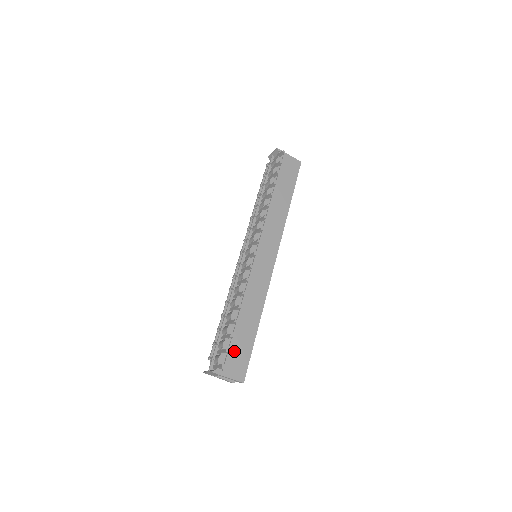
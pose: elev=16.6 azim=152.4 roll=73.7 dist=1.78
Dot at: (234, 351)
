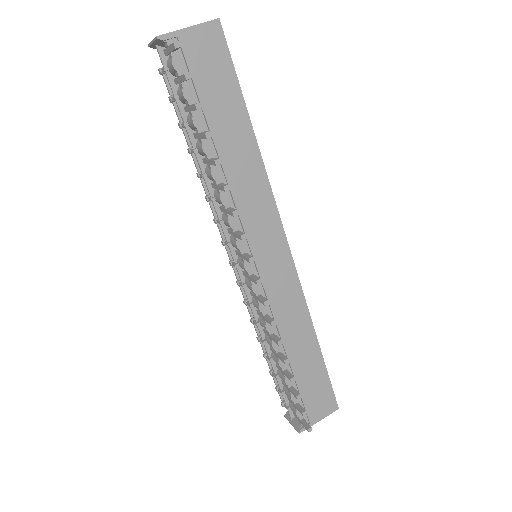
Dot at: (309, 395)
